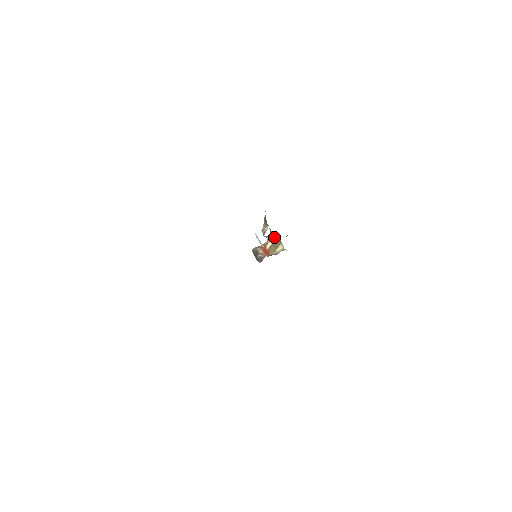
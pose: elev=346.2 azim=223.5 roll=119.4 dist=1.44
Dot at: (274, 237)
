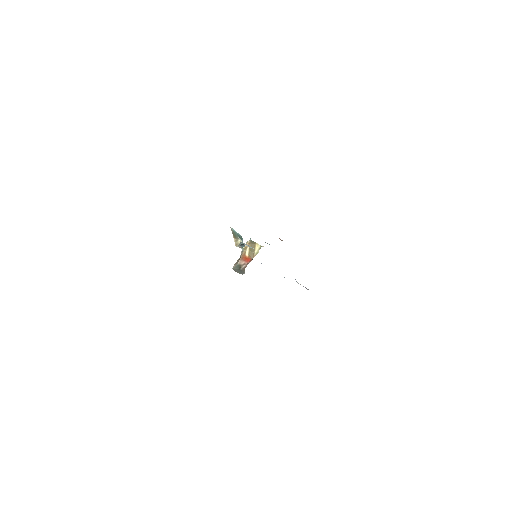
Dot at: (248, 244)
